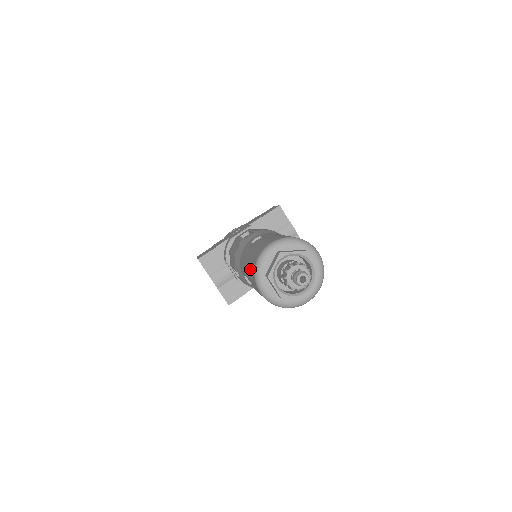
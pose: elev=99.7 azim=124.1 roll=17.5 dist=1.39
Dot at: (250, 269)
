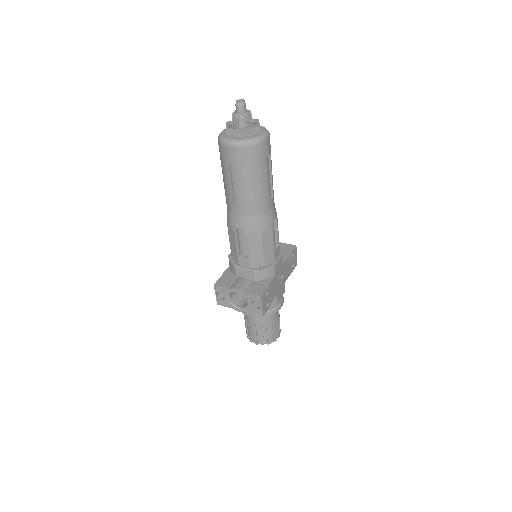
Dot at: (222, 160)
